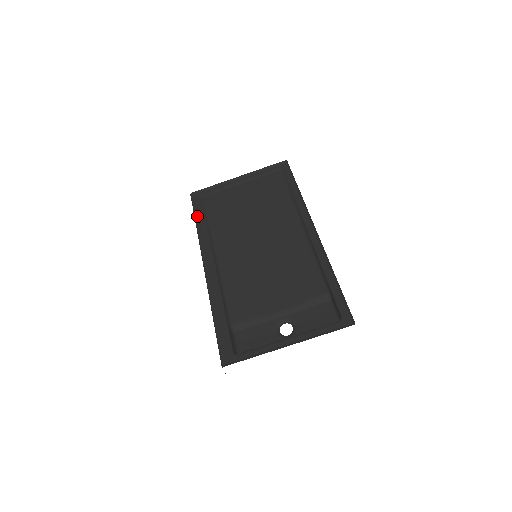
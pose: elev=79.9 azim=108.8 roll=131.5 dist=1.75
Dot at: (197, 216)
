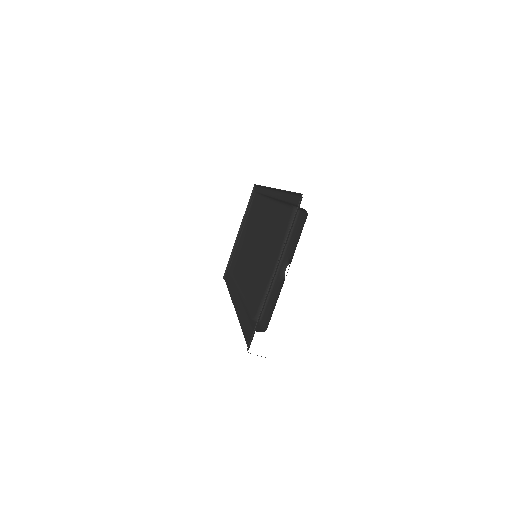
Dot at: (227, 284)
